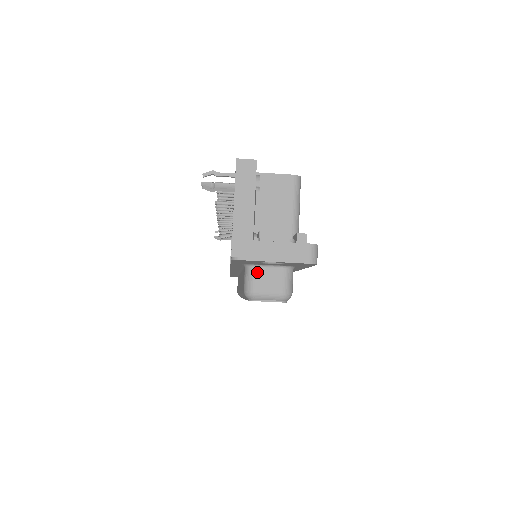
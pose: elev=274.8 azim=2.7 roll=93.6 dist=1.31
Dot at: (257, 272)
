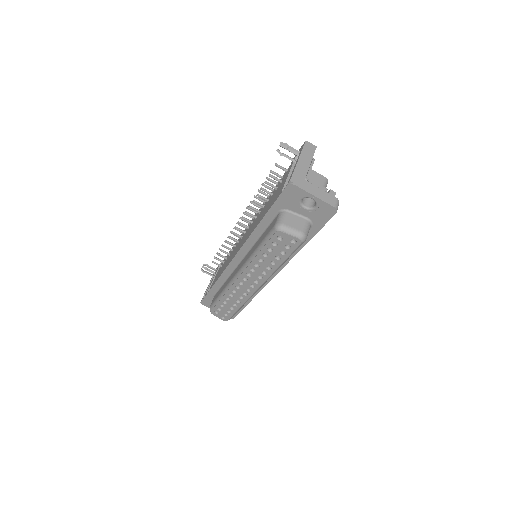
Dot at: (289, 215)
